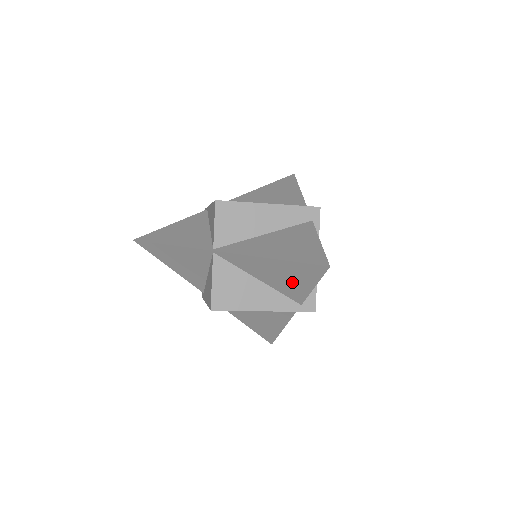
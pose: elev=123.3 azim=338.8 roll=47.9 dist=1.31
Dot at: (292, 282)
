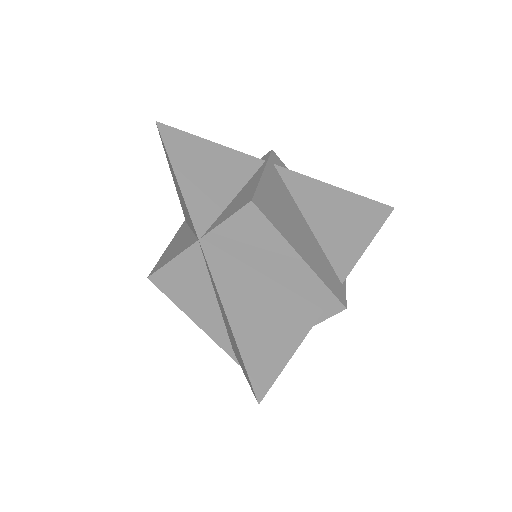
Dot at: (234, 345)
